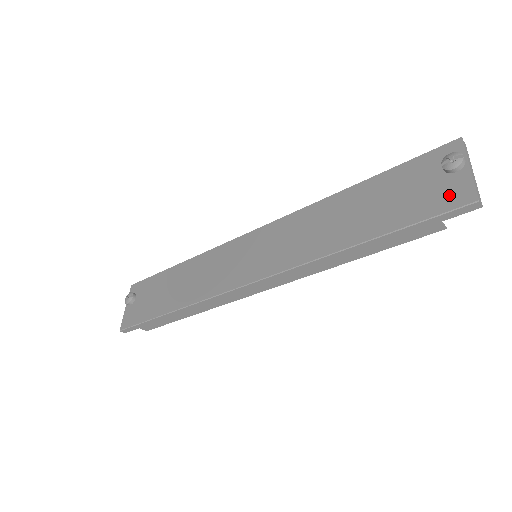
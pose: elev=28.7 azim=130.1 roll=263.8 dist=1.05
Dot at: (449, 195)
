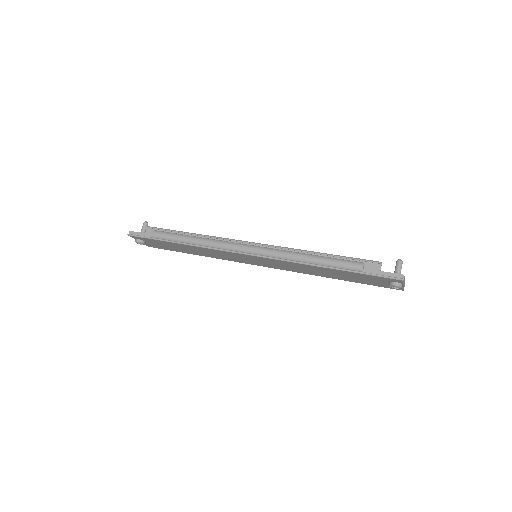
Dot at: (390, 287)
